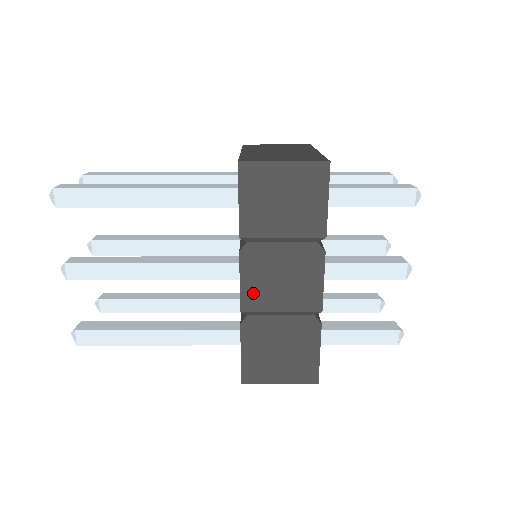
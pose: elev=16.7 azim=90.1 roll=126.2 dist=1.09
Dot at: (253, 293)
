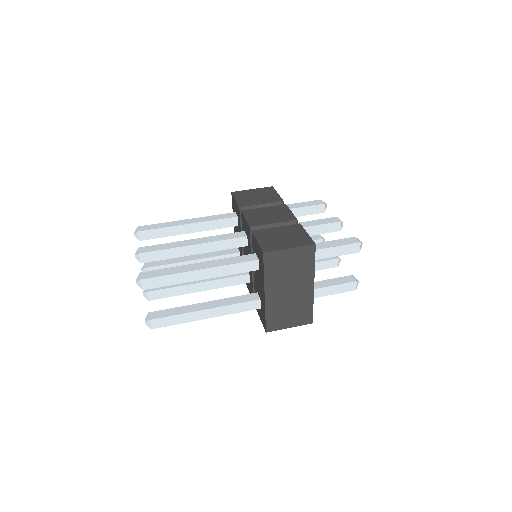
Dot at: occluded
